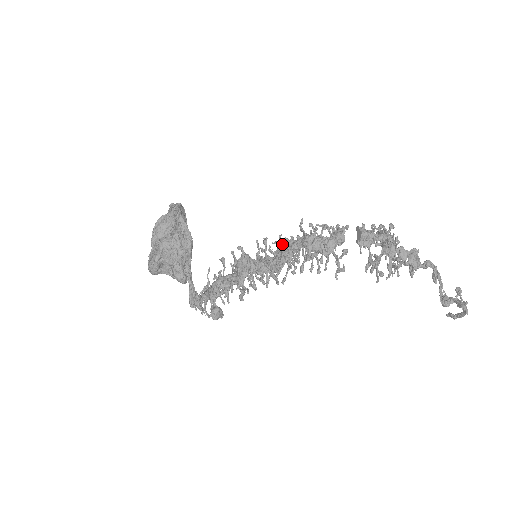
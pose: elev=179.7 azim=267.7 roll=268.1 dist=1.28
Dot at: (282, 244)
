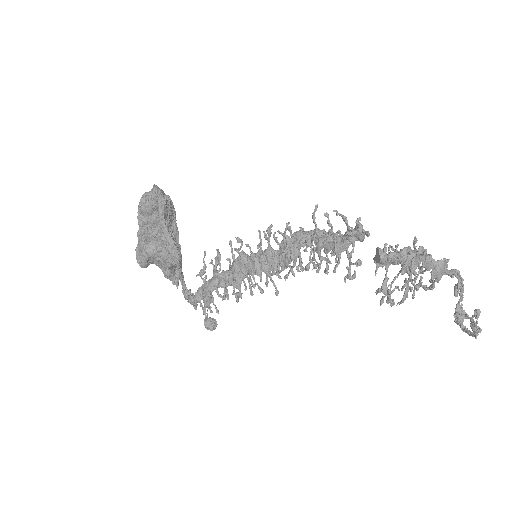
Dot at: (288, 241)
